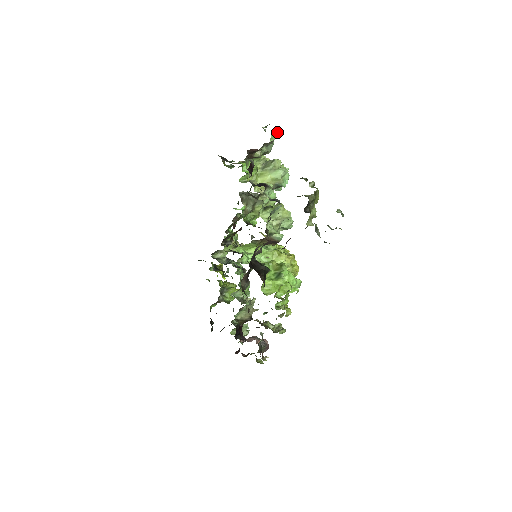
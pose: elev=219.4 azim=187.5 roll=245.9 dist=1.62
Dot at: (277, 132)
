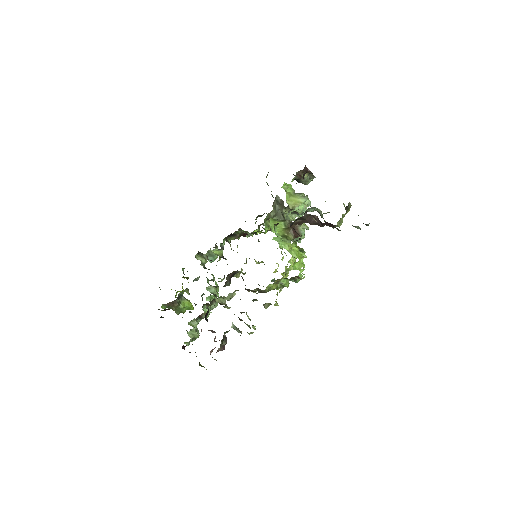
Dot at: occluded
